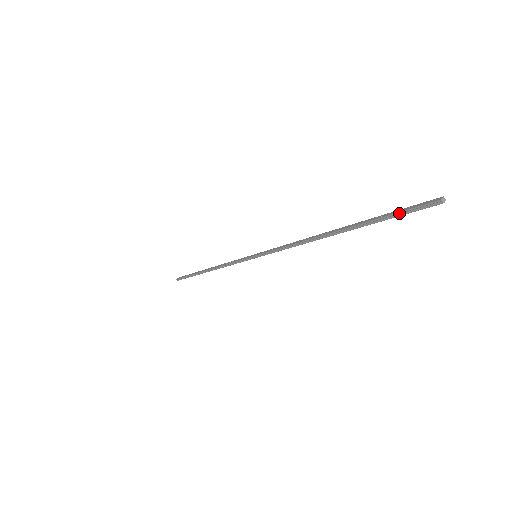
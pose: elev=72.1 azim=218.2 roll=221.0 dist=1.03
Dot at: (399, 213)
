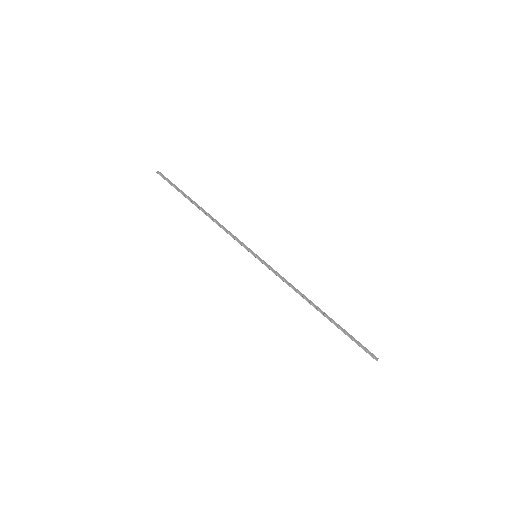
Dot at: (358, 343)
